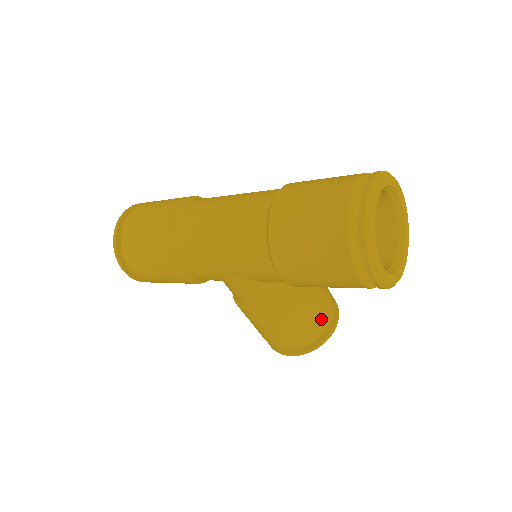
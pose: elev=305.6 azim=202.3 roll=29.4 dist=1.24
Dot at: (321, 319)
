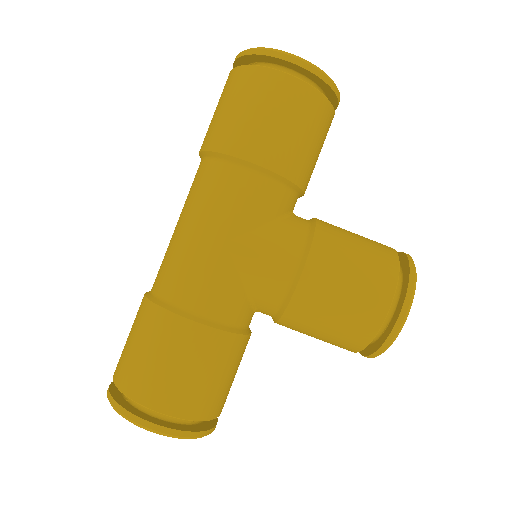
Dot at: (375, 243)
